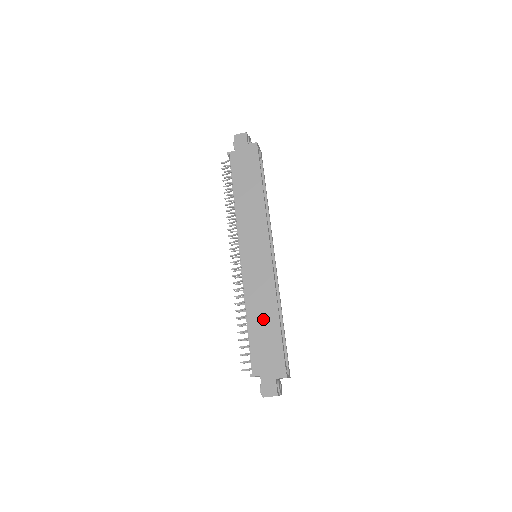
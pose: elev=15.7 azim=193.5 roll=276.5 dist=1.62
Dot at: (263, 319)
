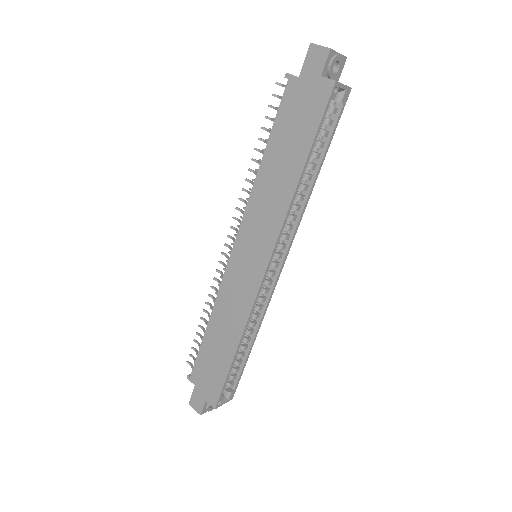
Dot at: (221, 339)
